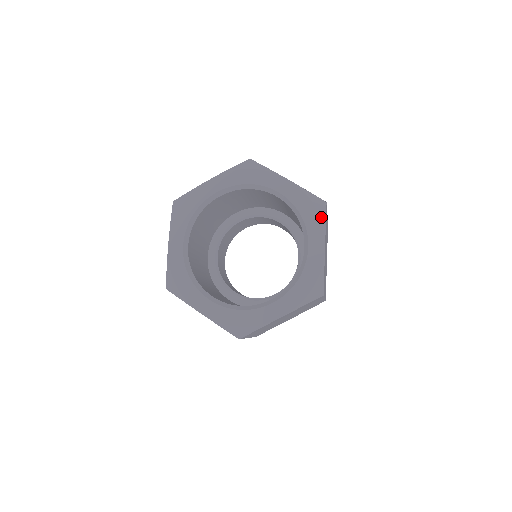
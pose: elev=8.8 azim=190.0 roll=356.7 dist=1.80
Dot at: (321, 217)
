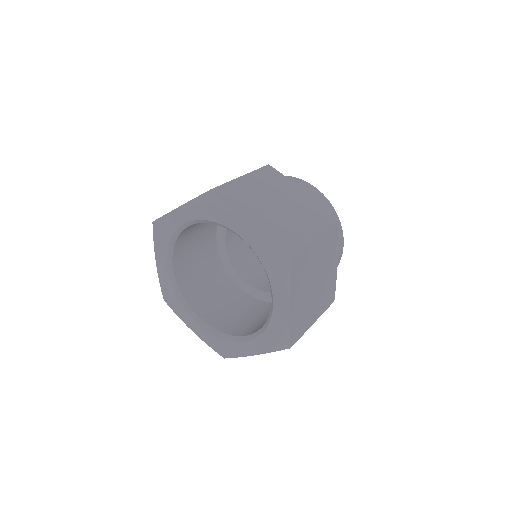
Dot at: (284, 275)
